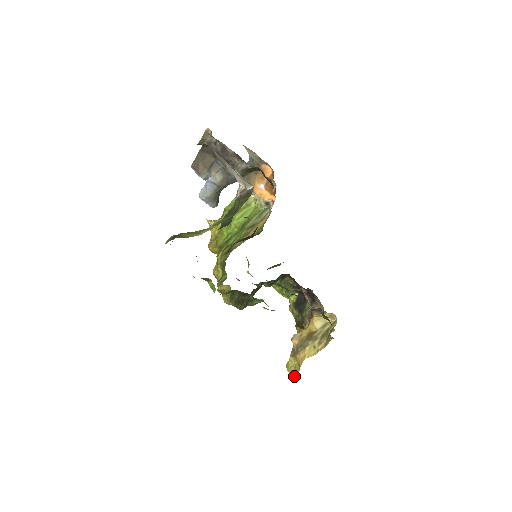
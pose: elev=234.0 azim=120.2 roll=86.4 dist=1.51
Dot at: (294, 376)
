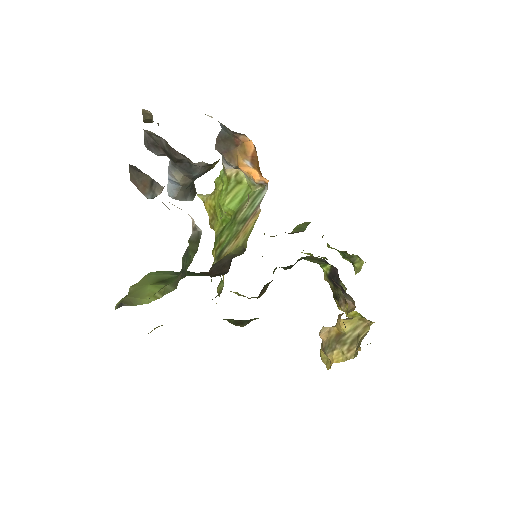
Dot at: (327, 369)
